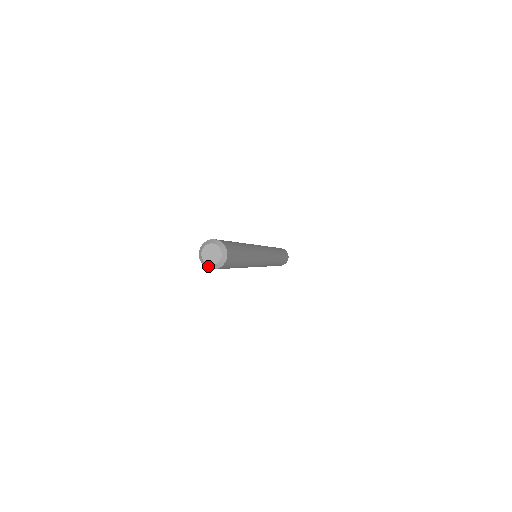
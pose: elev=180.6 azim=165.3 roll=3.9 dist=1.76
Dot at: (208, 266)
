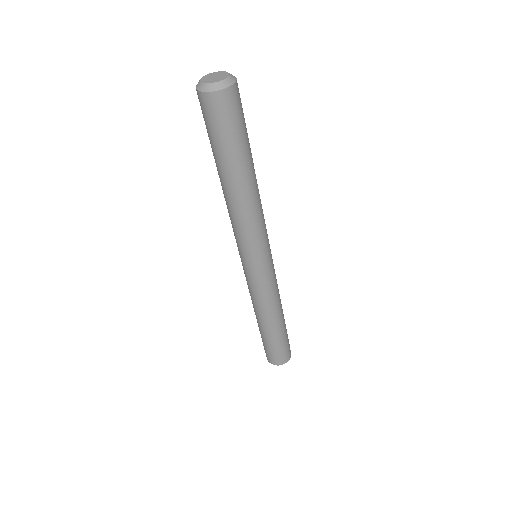
Dot at: (198, 84)
